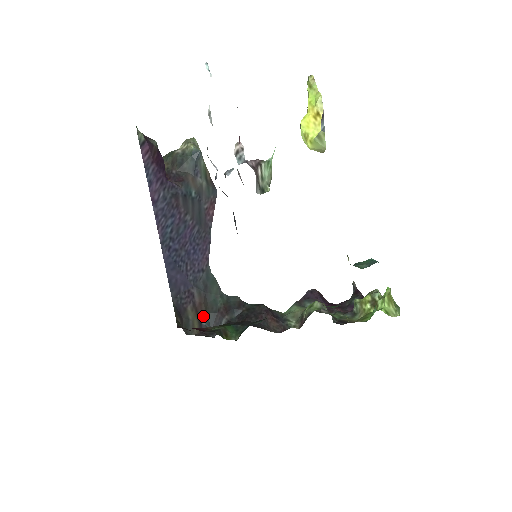
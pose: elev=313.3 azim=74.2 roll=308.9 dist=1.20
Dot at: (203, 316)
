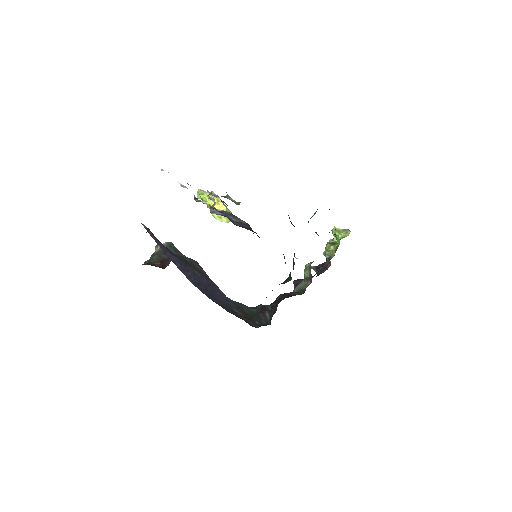
Dot at: (253, 319)
